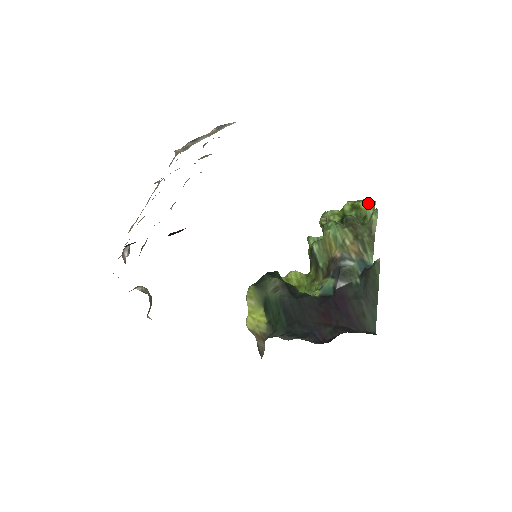
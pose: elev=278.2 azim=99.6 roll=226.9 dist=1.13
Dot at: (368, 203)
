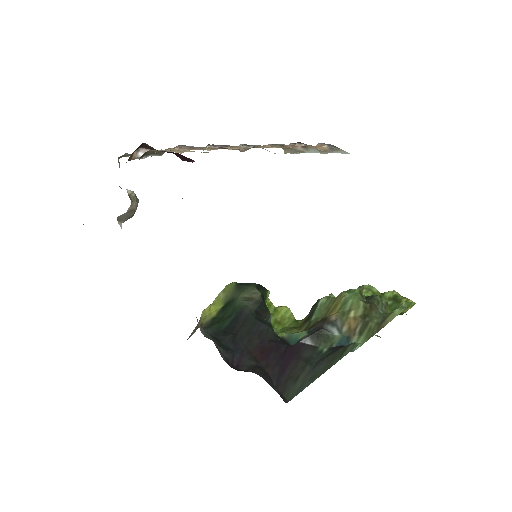
Dot at: occluded
